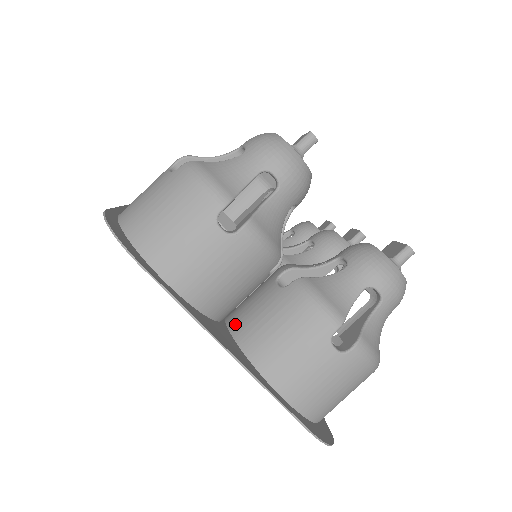
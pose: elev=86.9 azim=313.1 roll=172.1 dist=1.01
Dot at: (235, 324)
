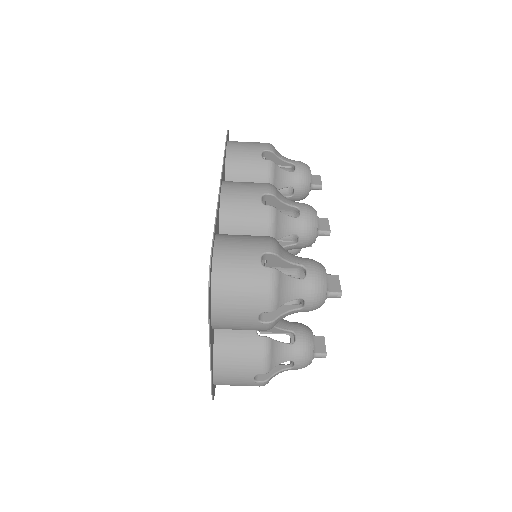
Dot at: occluded
